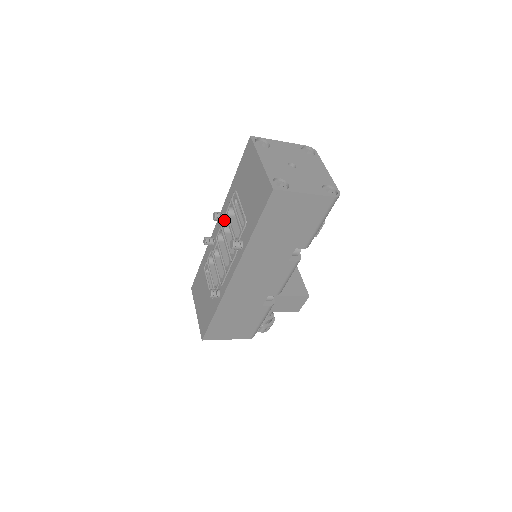
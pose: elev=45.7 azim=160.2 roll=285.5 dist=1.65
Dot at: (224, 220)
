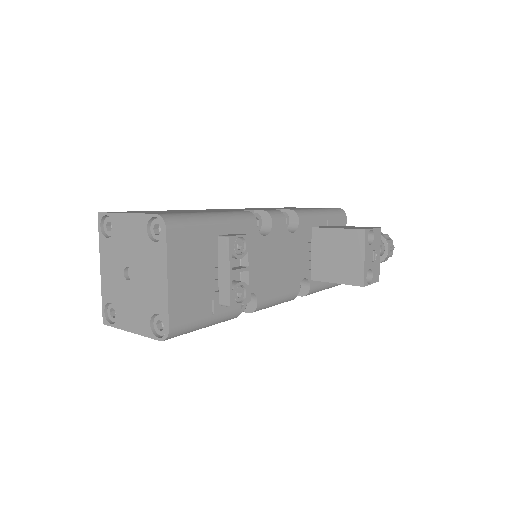
Dot at: occluded
